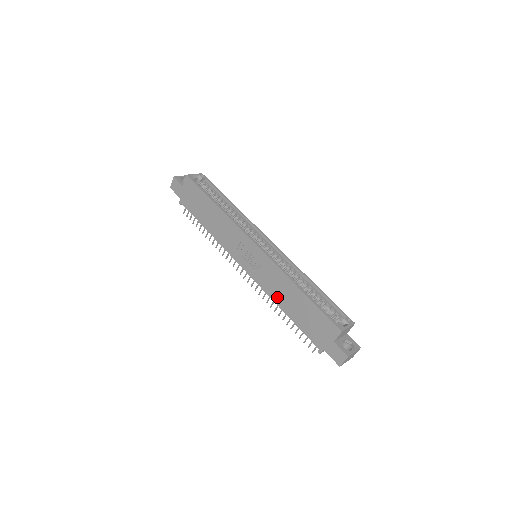
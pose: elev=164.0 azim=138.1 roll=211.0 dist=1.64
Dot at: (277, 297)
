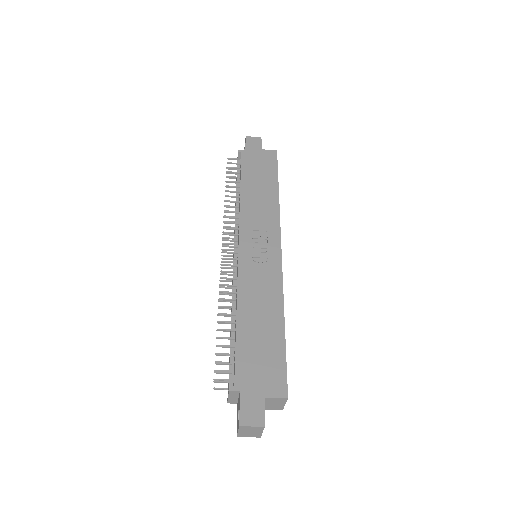
Dot at: (247, 300)
